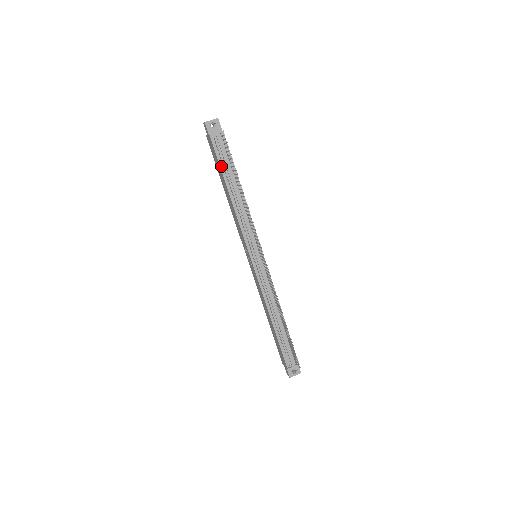
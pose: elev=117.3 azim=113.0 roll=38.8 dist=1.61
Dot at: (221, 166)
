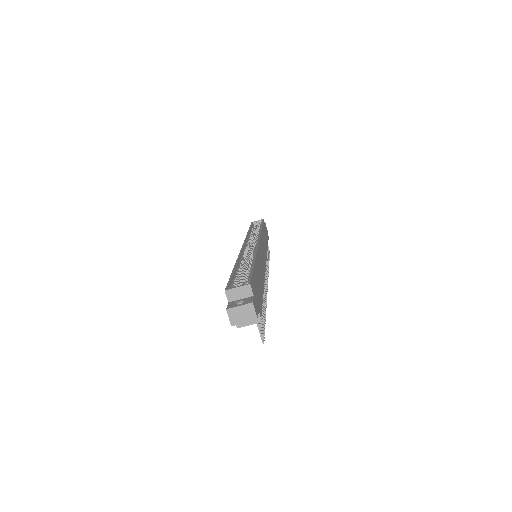
Dot at: occluded
